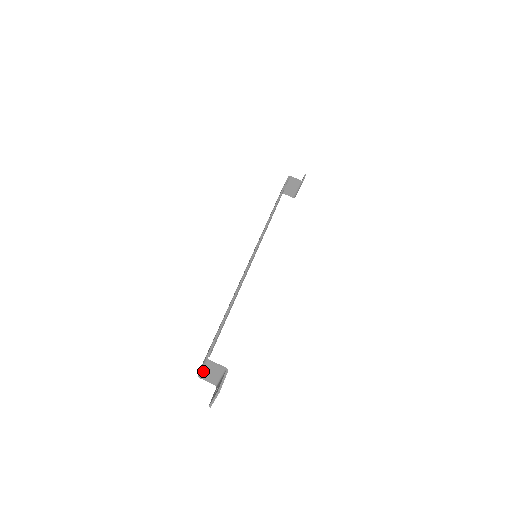
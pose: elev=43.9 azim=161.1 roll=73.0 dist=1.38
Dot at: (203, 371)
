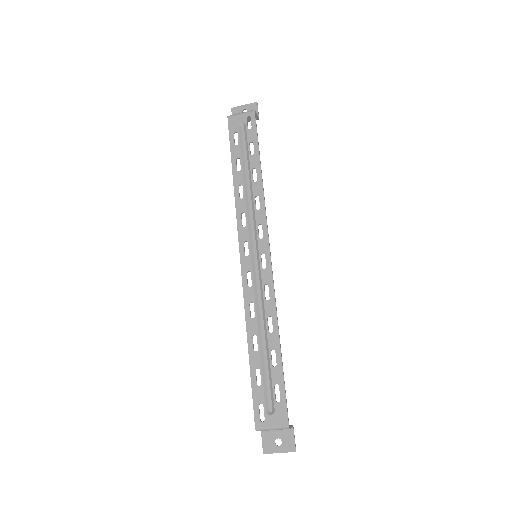
Dot at: occluded
